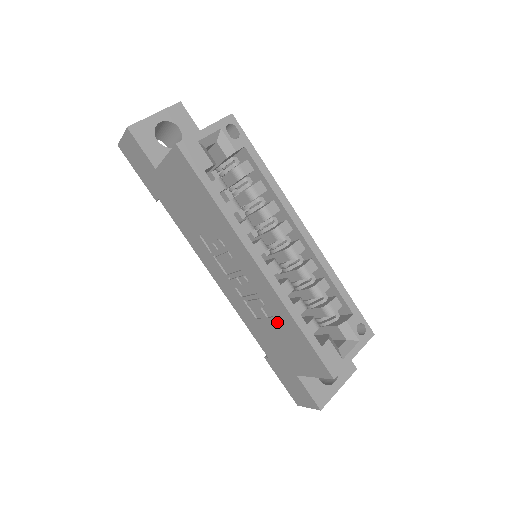
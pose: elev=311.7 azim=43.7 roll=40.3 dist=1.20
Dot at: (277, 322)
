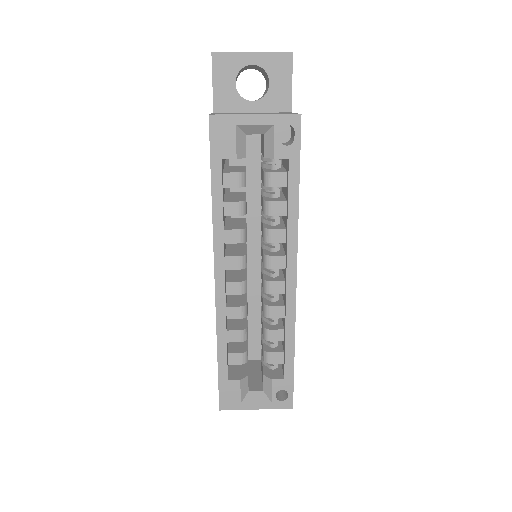
Dot at: occluded
